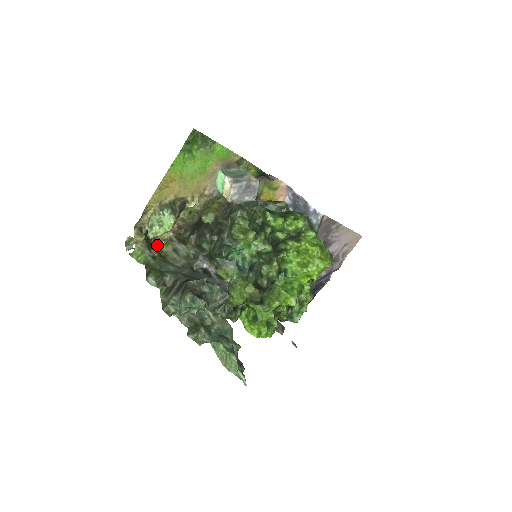
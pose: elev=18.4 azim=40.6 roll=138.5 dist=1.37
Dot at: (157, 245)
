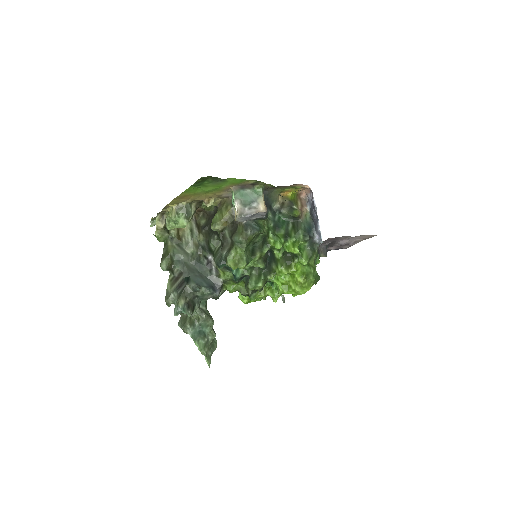
Dot at: occluded
